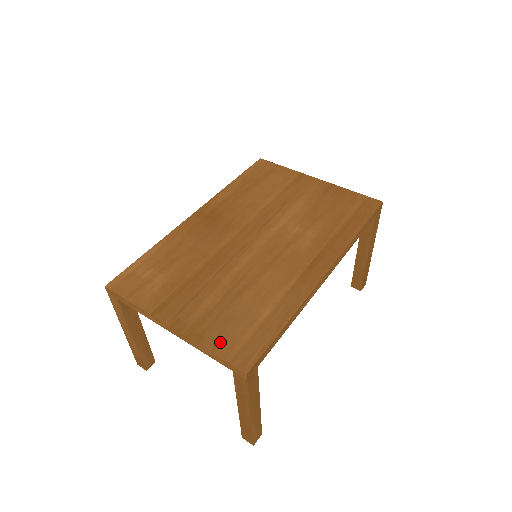
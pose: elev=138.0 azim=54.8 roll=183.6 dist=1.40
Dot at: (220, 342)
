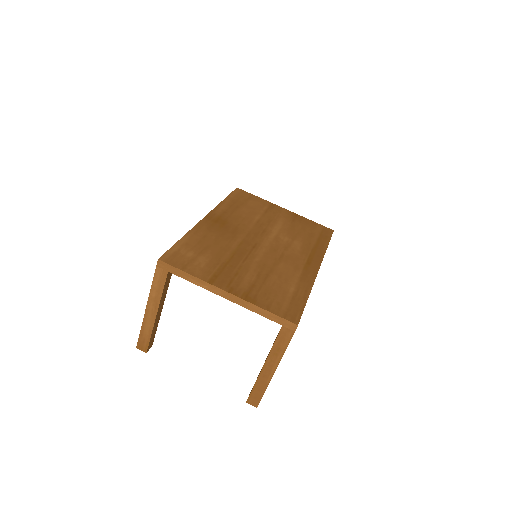
Dot at: (270, 305)
